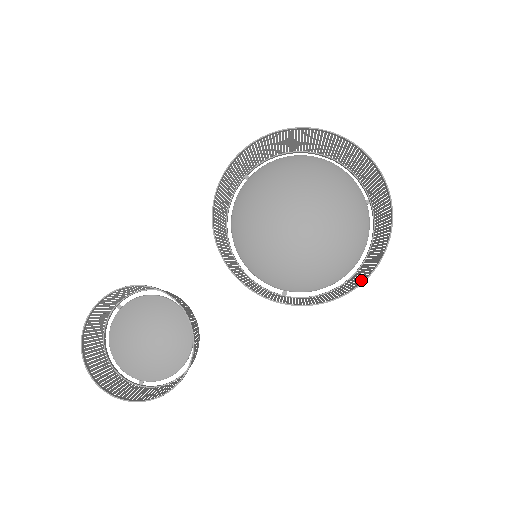
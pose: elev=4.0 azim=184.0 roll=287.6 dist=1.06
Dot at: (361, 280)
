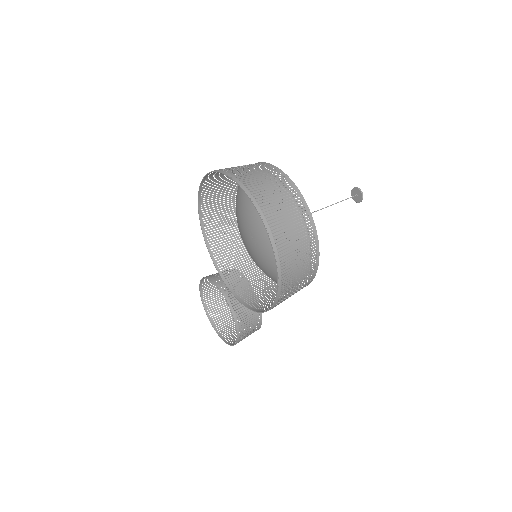
Dot at: occluded
